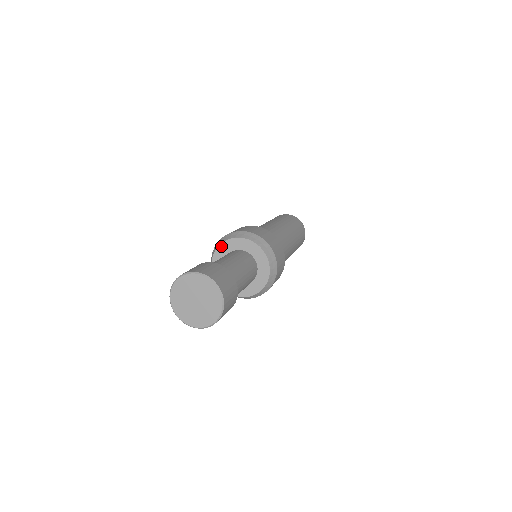
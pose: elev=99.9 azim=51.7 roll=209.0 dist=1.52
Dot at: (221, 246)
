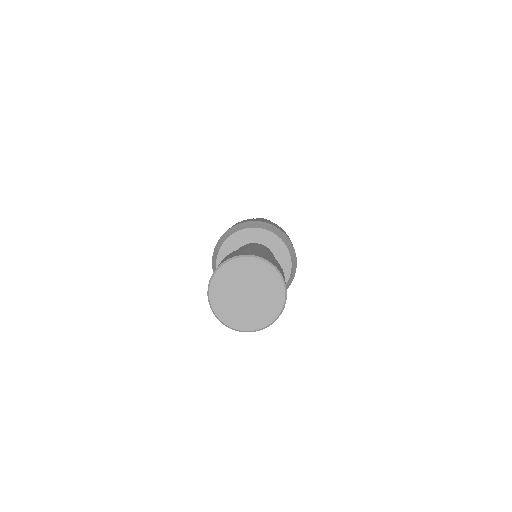
Dot at: (221, 252)
